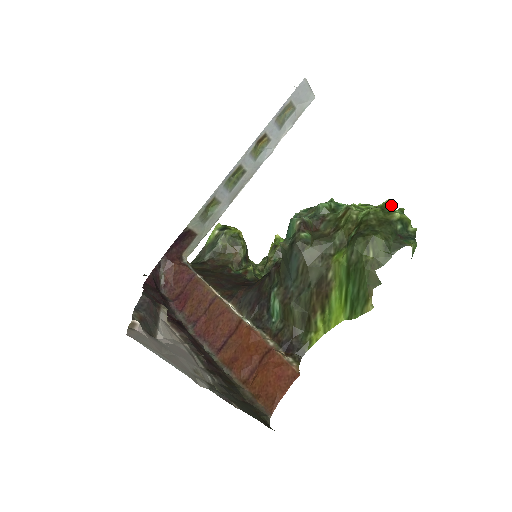
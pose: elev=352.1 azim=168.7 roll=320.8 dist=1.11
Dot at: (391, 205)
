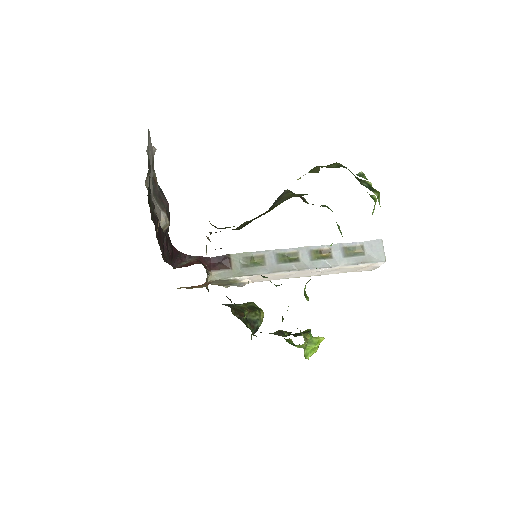
Dot at: (372, 195)
